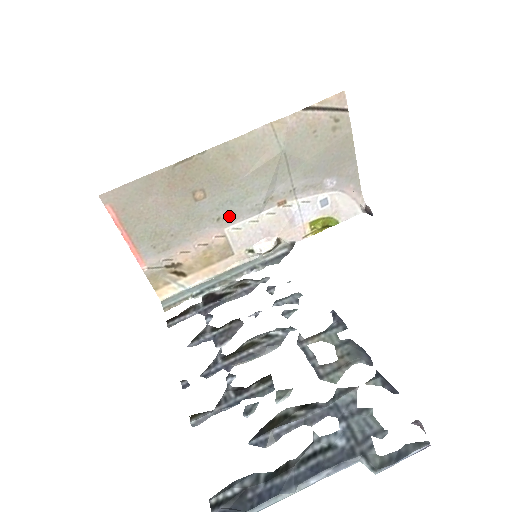
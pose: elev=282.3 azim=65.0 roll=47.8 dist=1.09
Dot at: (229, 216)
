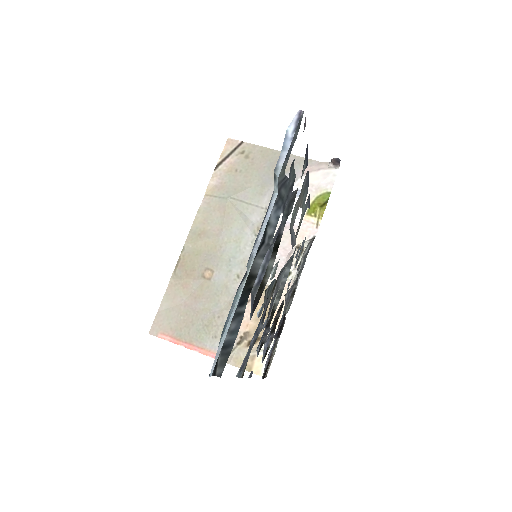
Dot at: (243, 267)
